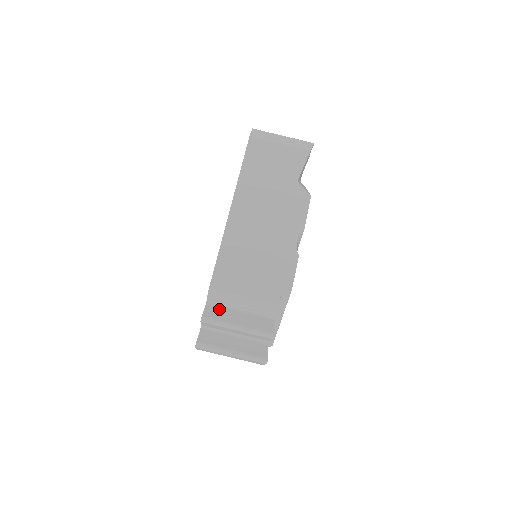
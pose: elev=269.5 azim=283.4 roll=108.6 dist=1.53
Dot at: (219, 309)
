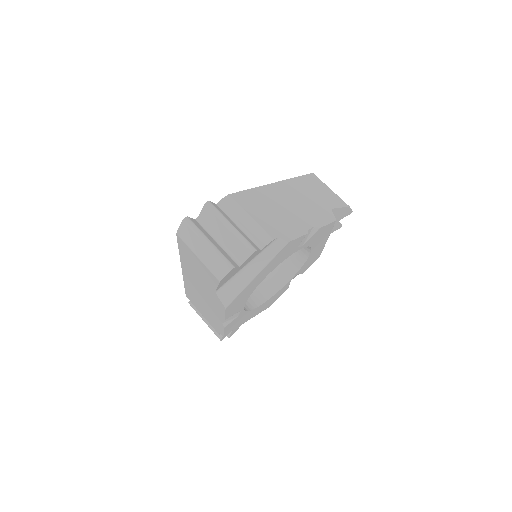
Dot at: (223, 212)
